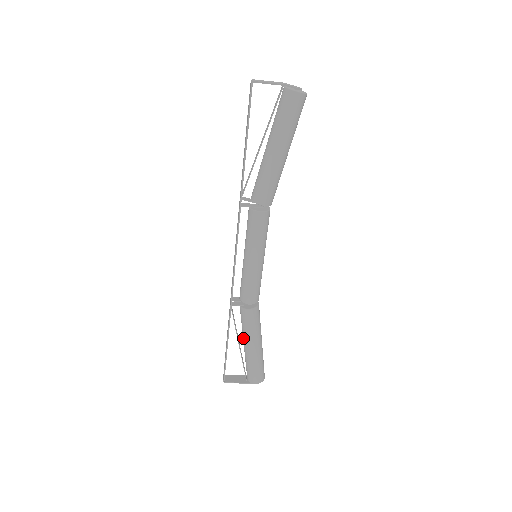
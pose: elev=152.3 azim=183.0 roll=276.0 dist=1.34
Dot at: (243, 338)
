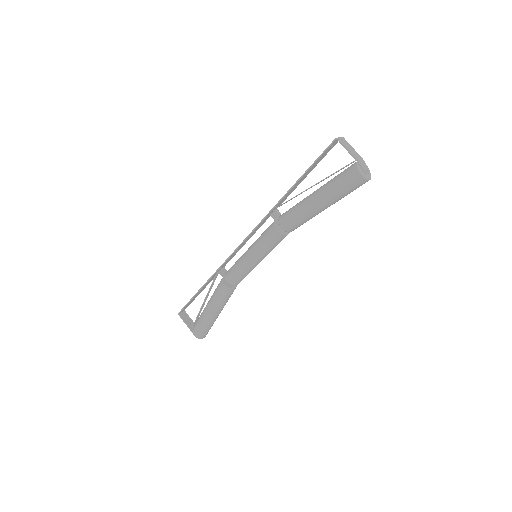
Dot at: occluded
